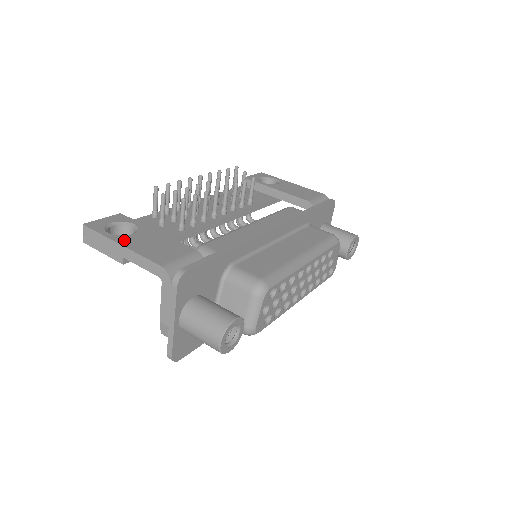
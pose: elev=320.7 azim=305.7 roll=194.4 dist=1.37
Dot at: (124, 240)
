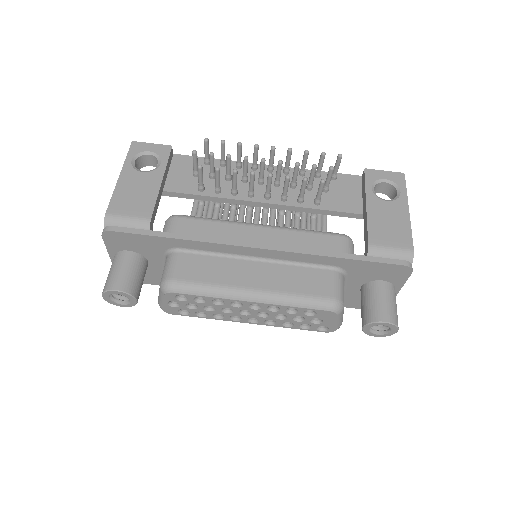
Dot at: (128, 174)
